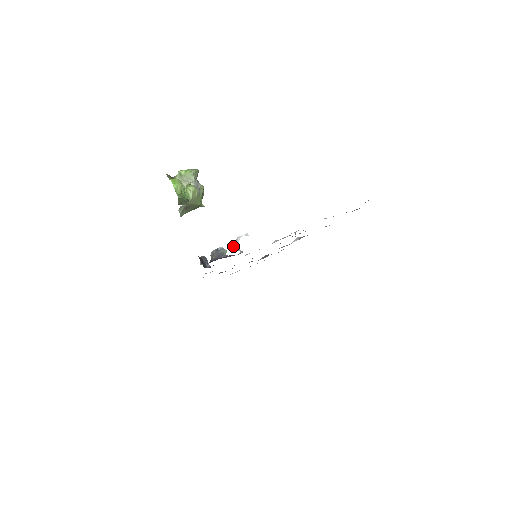
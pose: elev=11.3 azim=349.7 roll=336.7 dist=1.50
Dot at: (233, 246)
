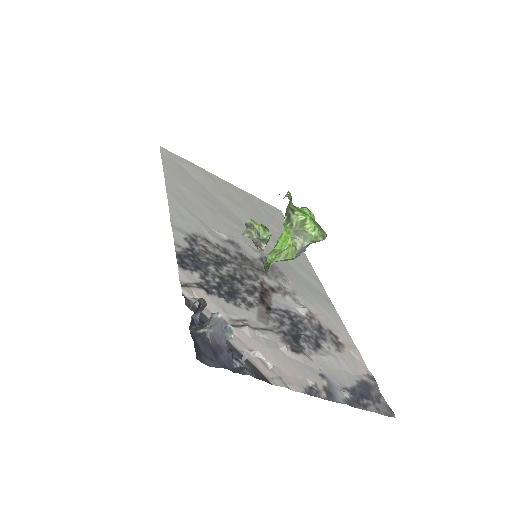
Dot at: occluded
